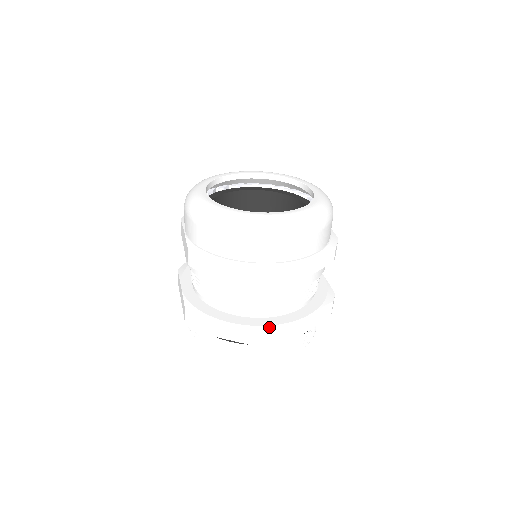
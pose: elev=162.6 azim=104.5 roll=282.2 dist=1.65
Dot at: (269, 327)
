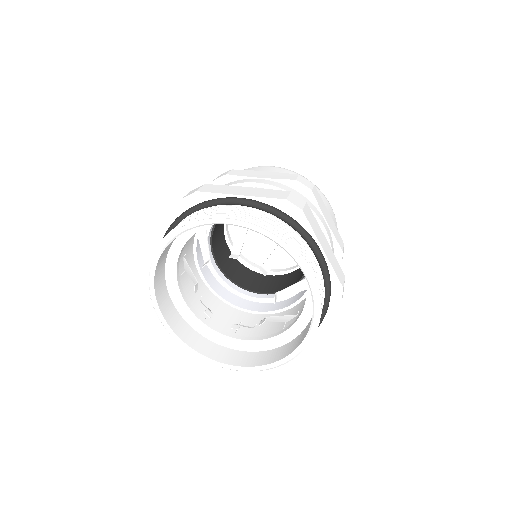
Dot at: occluded
